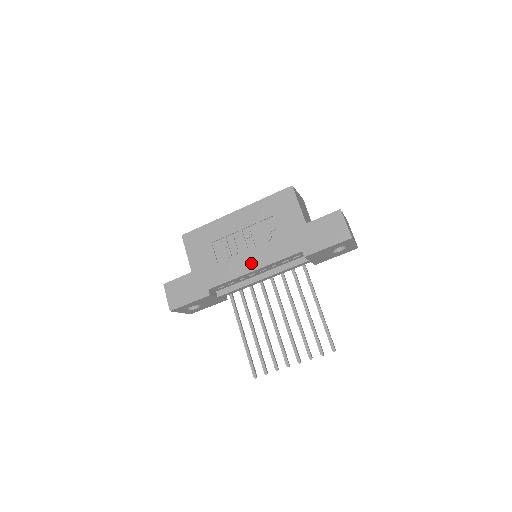
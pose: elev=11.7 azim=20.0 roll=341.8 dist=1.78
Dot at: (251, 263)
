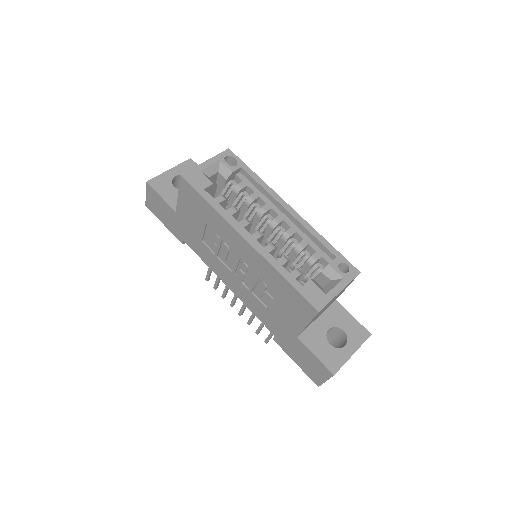
Dot at: (229, 282)
